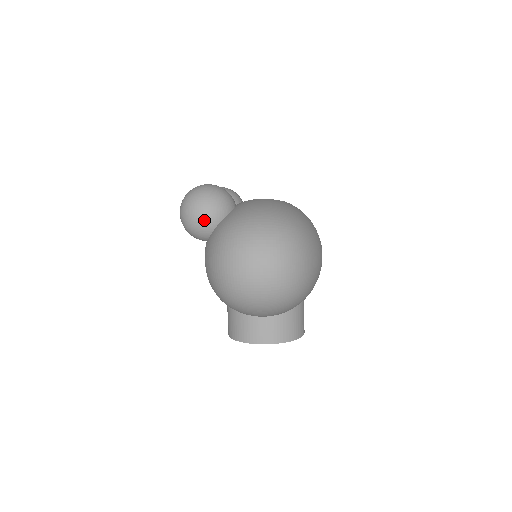
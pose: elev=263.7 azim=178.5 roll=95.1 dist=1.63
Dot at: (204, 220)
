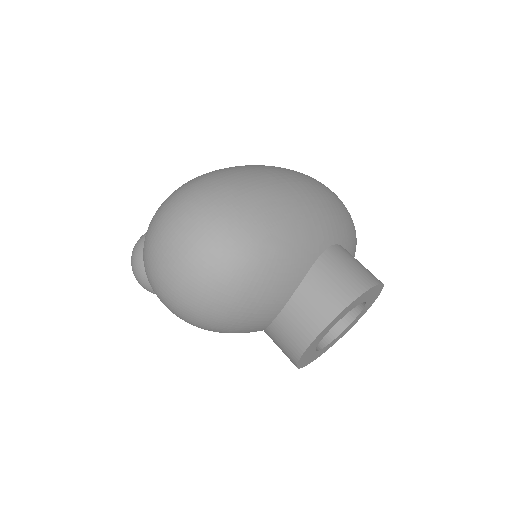
Dot at: occluded
